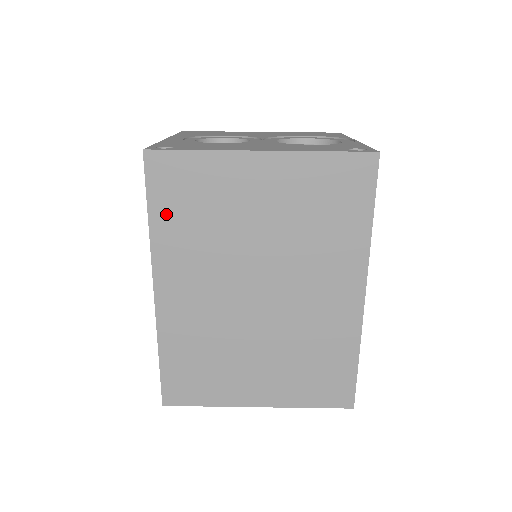
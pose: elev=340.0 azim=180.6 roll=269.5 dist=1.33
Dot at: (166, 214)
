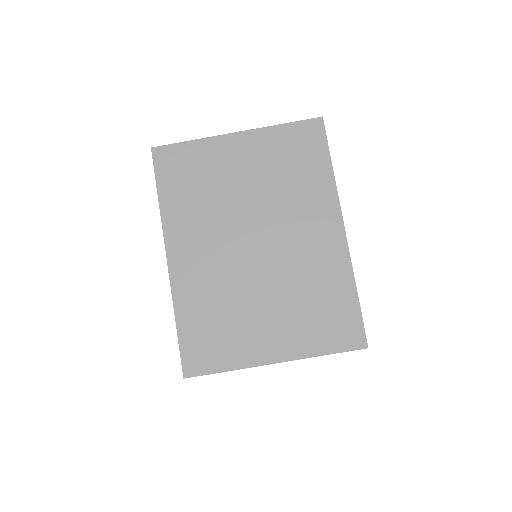
Dot at: (172, 192)
